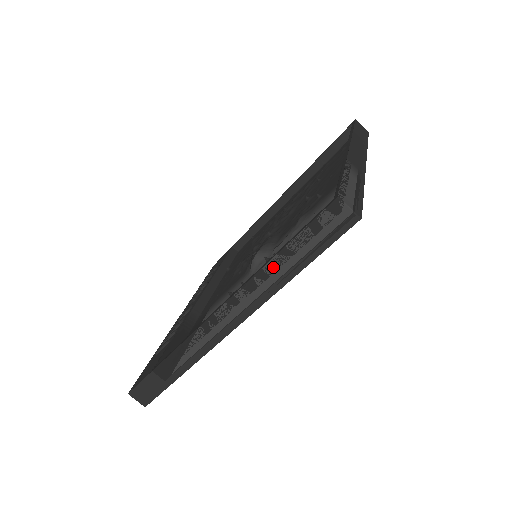
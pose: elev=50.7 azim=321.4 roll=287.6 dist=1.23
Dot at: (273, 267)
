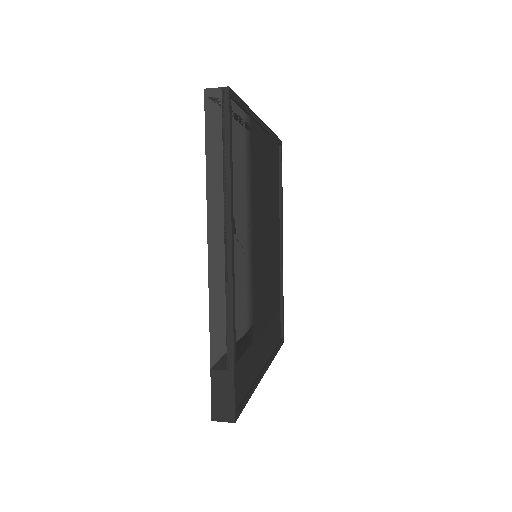
Dot at: (212, 176)
